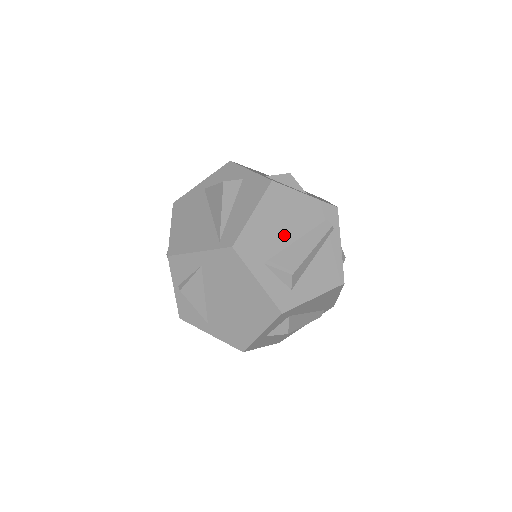
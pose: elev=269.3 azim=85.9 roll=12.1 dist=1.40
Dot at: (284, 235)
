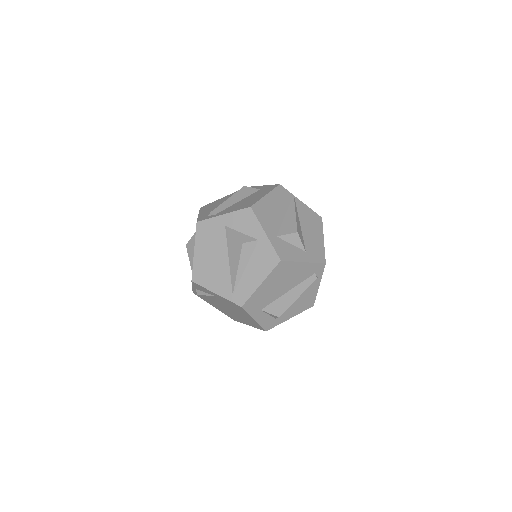
Dot at: (280, 291)
